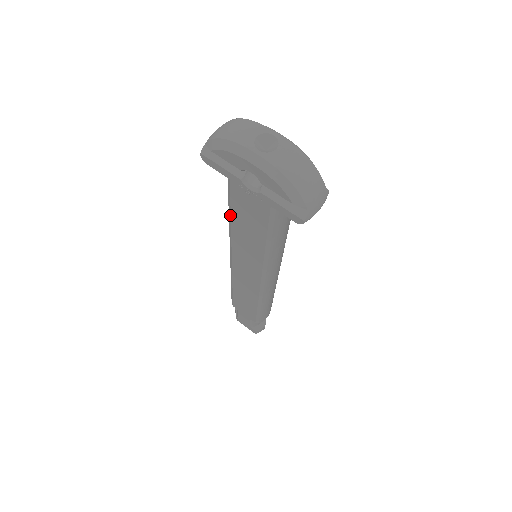
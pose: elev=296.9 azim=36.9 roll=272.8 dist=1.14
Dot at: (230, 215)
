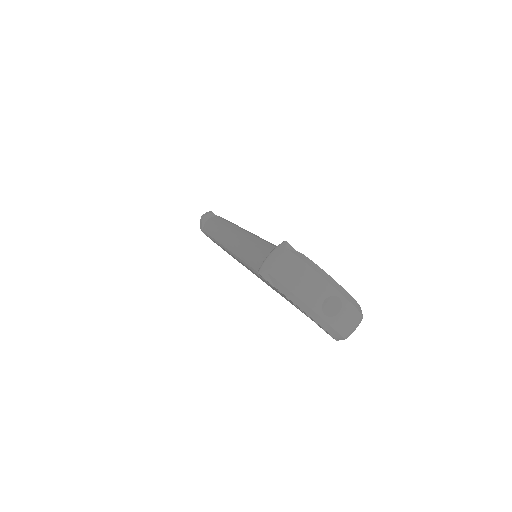
Dot at: (258, 275)
